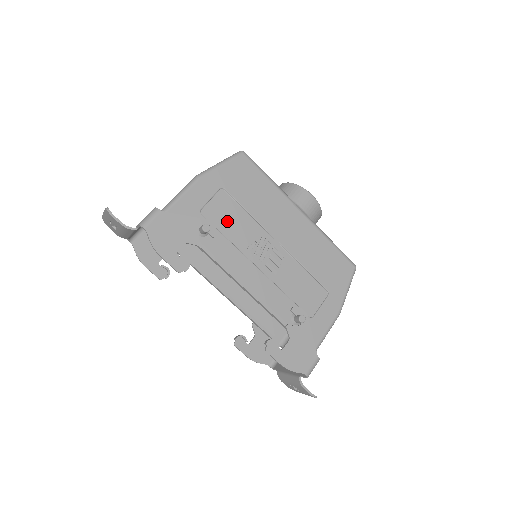
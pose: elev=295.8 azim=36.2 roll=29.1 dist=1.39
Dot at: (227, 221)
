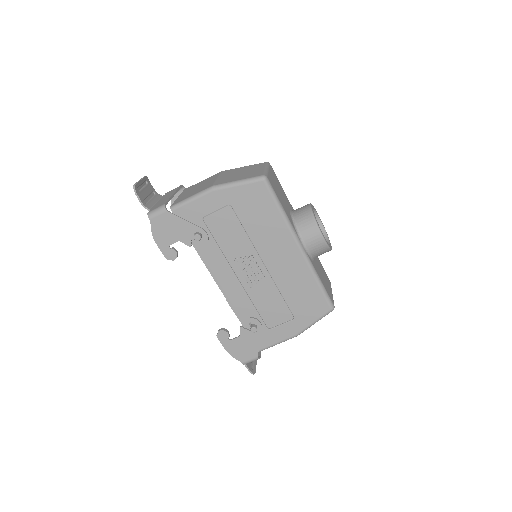
Dot at: (224, 233)
